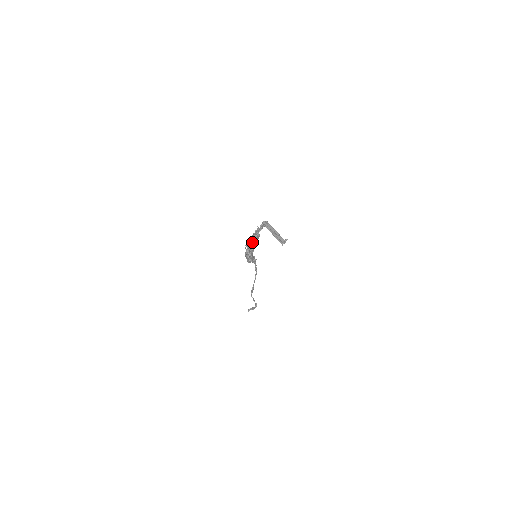
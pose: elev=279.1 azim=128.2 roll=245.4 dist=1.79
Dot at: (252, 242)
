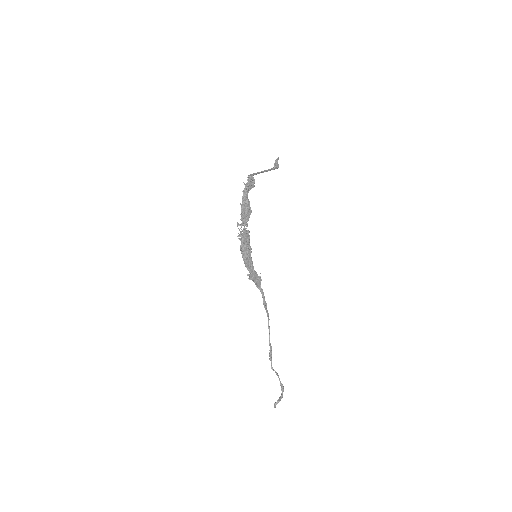
Dot at: (243, 218)
